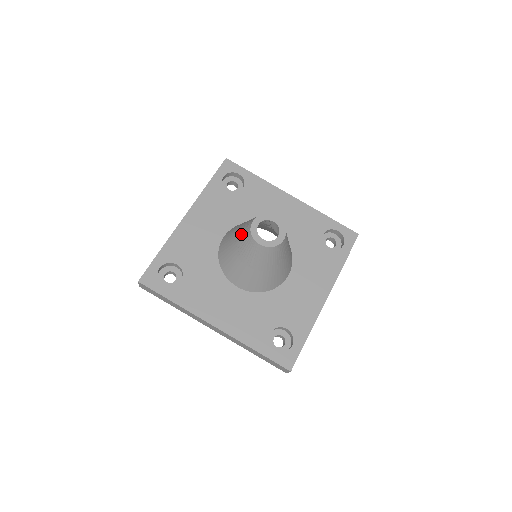
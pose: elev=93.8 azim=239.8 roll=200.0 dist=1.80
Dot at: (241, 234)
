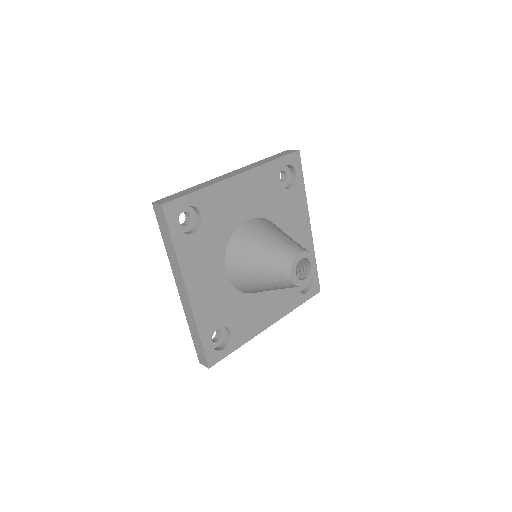
Dot at: (279, 249)
